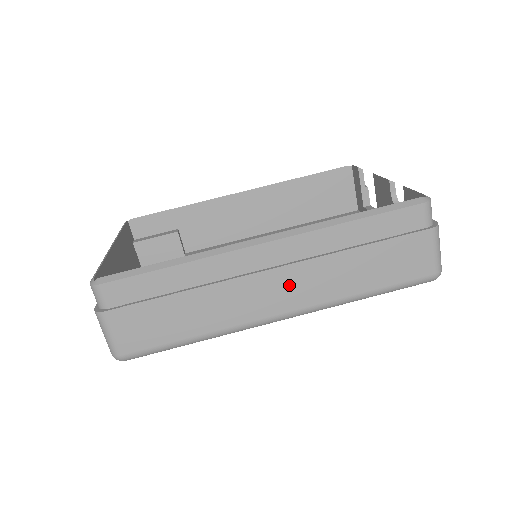
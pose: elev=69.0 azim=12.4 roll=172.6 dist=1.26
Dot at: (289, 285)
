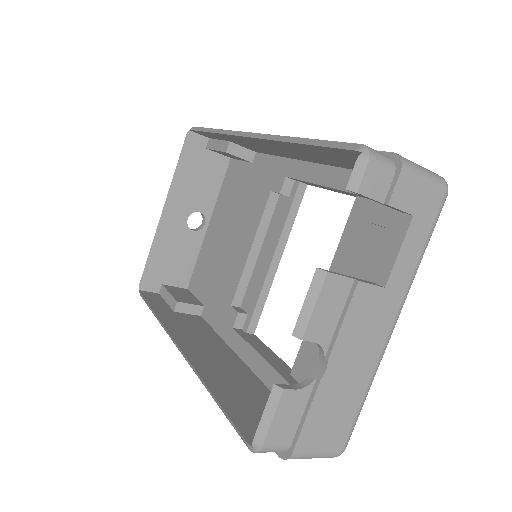
Dot at: occluded
